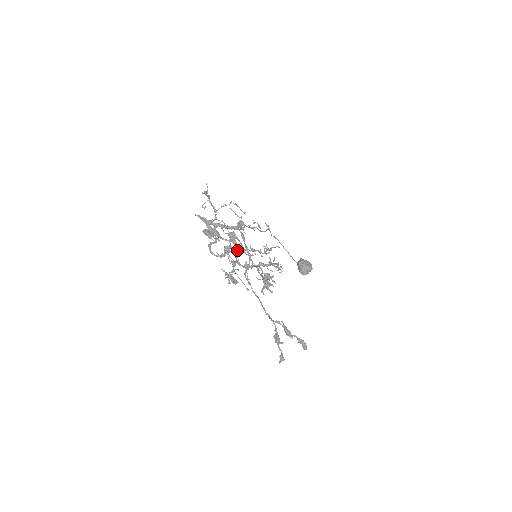
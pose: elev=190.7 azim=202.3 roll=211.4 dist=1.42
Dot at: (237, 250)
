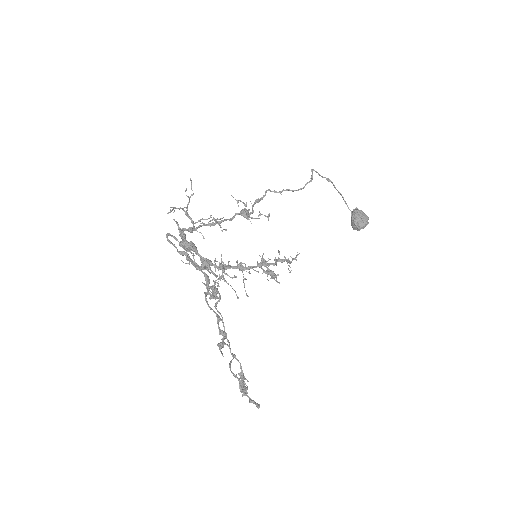
Dot at: occluded
